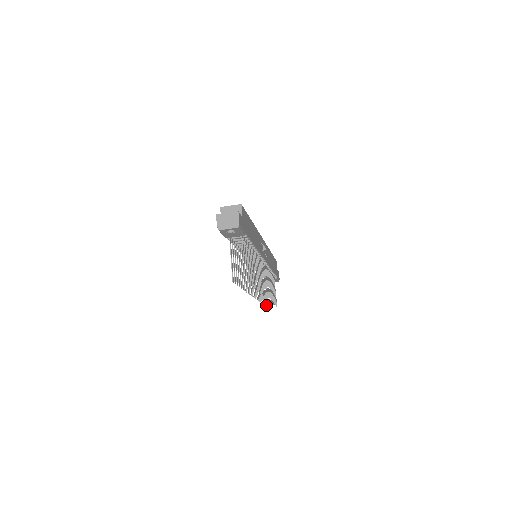
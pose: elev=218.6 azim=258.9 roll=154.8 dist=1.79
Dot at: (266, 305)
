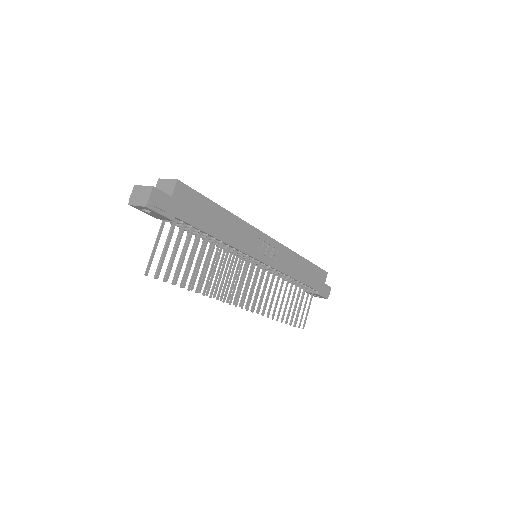
Dot at: (285, 321)
